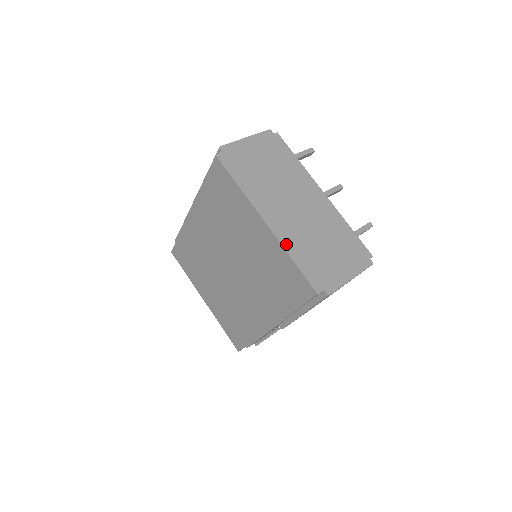
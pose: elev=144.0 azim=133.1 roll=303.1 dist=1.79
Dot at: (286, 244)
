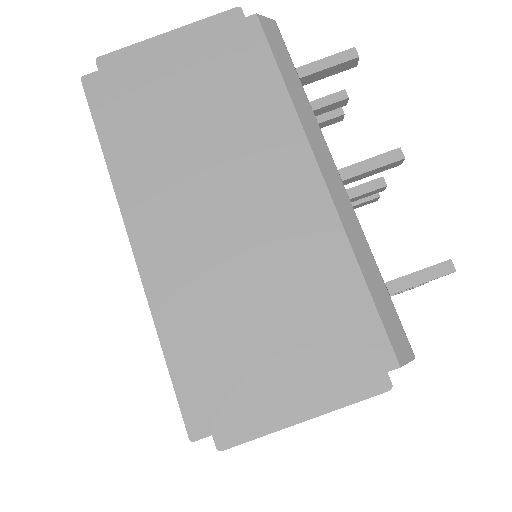
Dot at: (161, 304)
